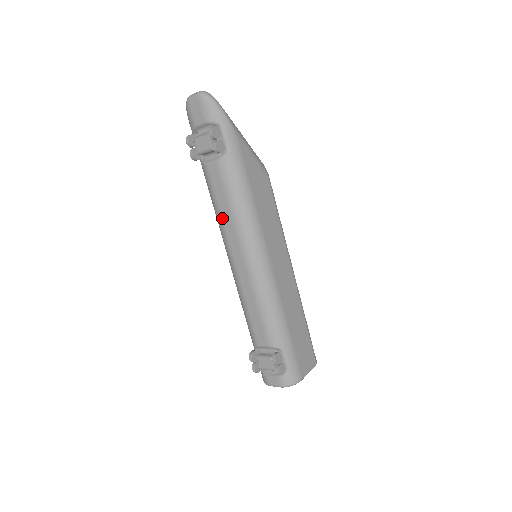
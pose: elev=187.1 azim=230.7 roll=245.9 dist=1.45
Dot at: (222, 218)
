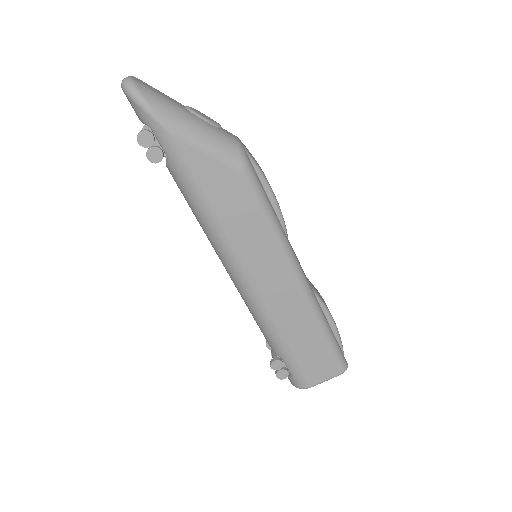
Dot at: occluded
